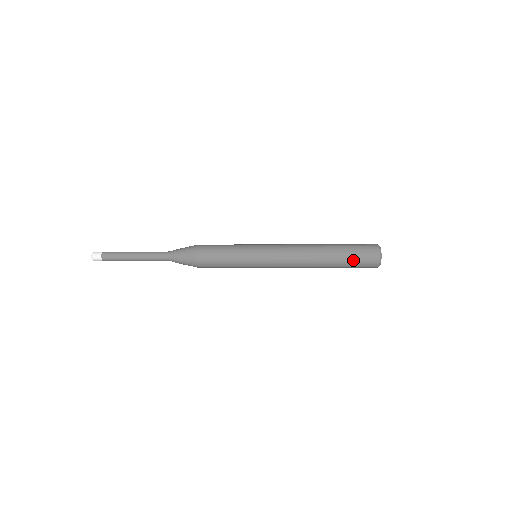
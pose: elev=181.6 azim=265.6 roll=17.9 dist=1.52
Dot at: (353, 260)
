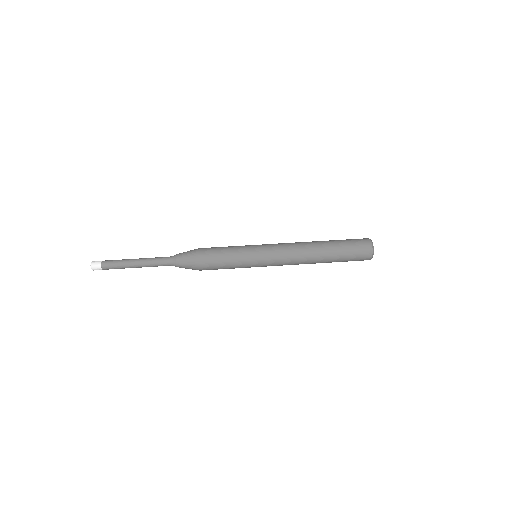
Dot at: (348, 257)
